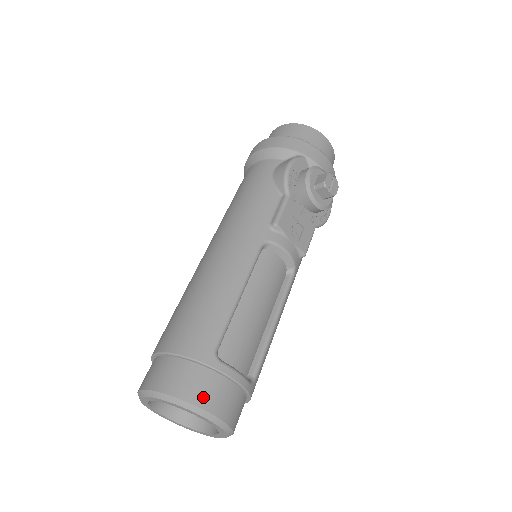
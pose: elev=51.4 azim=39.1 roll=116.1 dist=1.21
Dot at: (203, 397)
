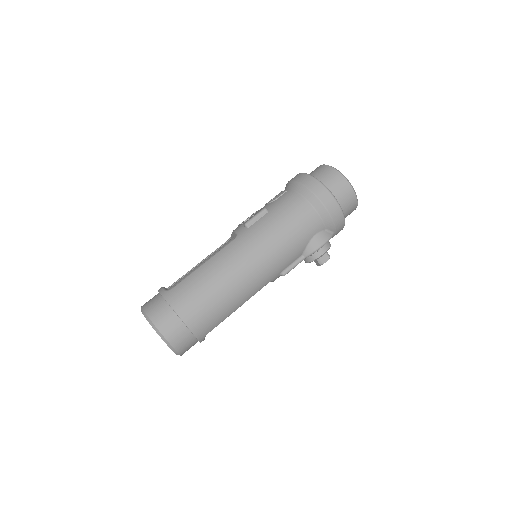
Dot at: occluded
